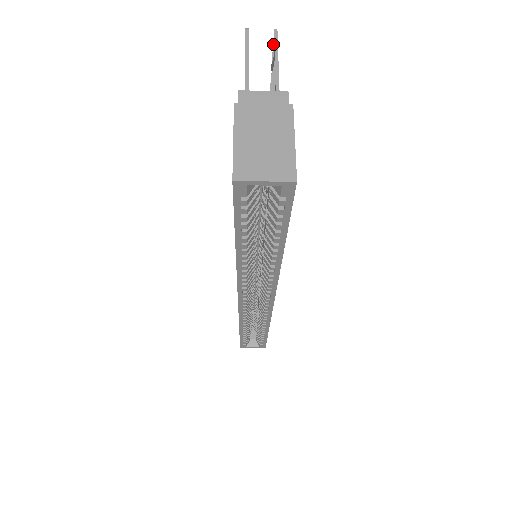
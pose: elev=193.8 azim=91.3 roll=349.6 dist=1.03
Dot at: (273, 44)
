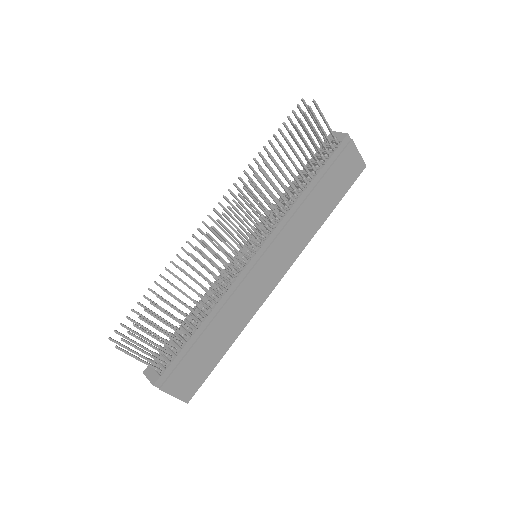
Dot at: (123, 341)
